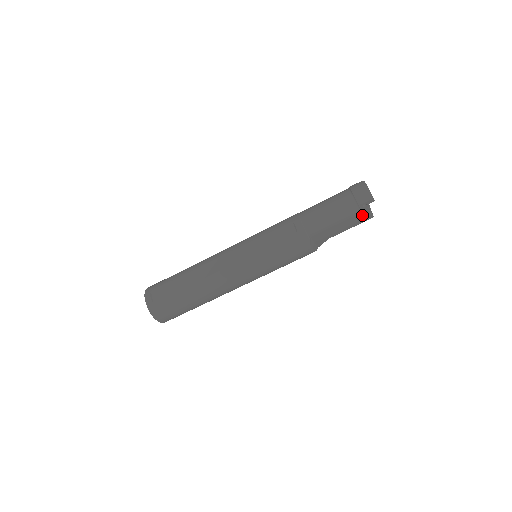
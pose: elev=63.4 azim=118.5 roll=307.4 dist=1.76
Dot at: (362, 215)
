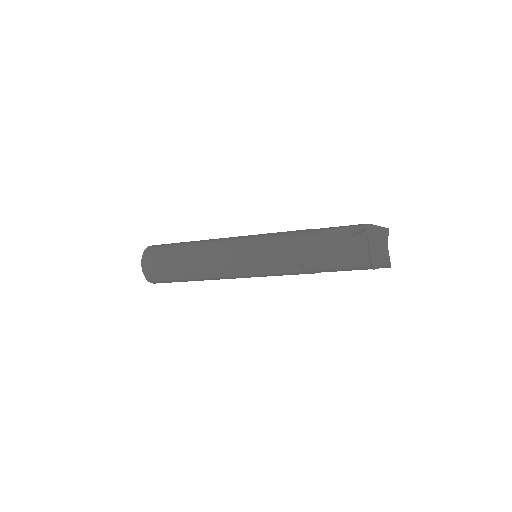
Dot at: occluded
